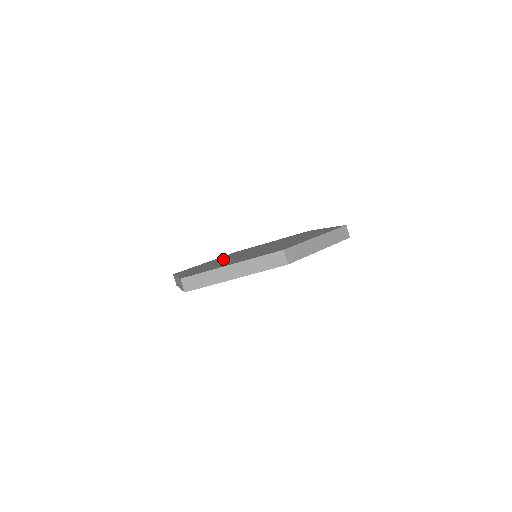
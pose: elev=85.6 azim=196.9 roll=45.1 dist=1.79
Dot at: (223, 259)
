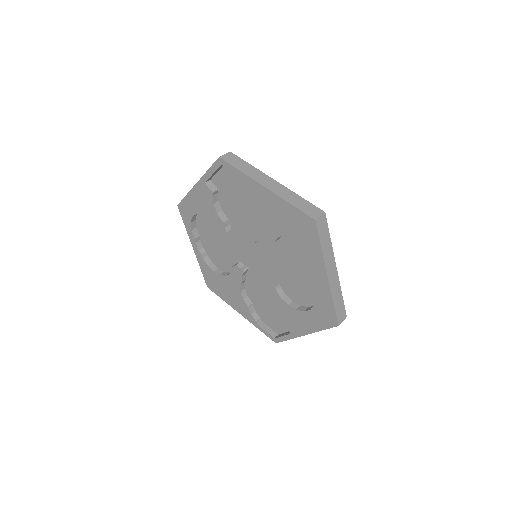
Dot at: occluded
